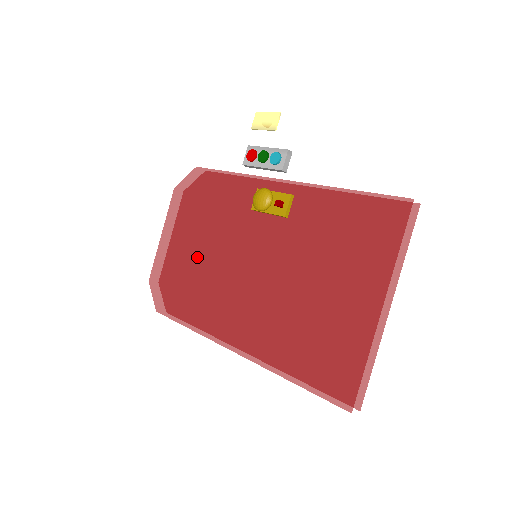
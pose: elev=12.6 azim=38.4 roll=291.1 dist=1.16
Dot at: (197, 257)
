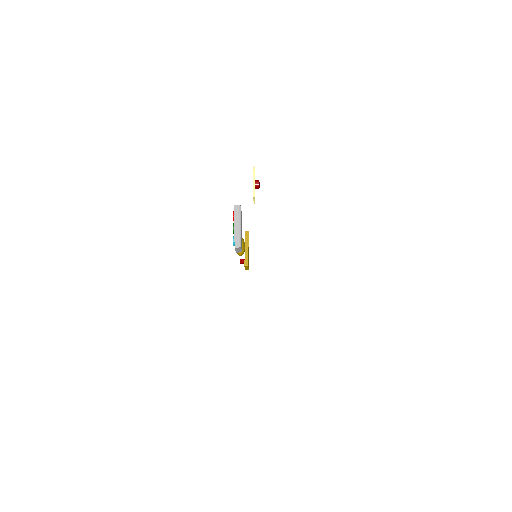
Dot at: occluded
